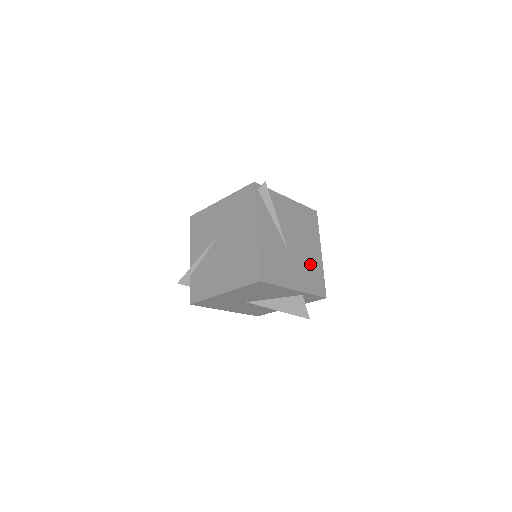
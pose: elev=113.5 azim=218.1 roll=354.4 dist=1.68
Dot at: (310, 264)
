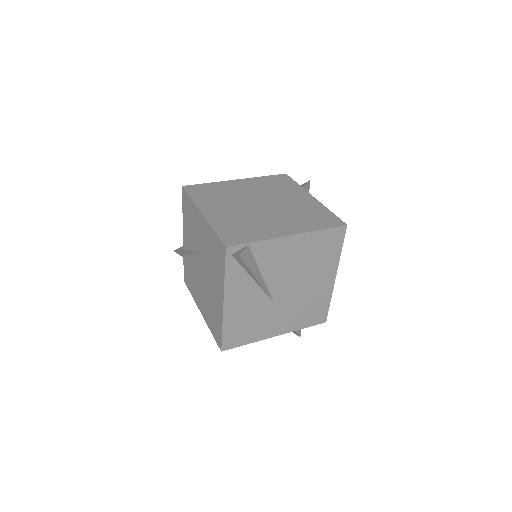
Dot at: (309, 299)
